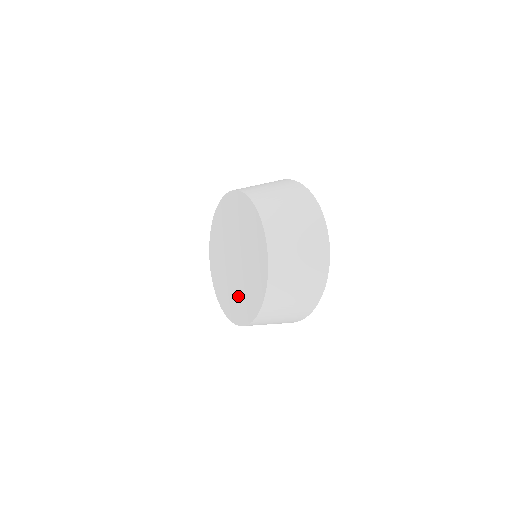
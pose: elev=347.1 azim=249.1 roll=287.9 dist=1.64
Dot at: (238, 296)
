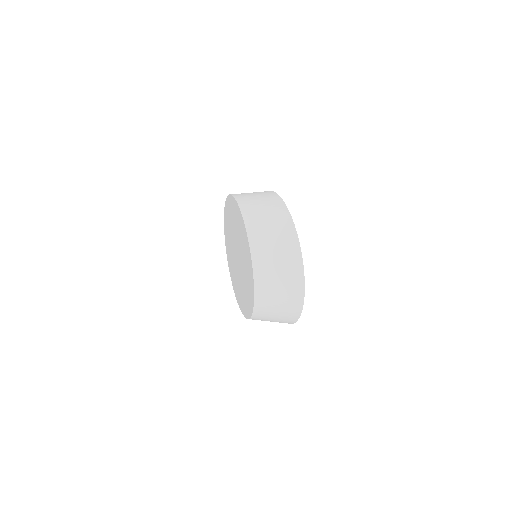
Dot at: (240, 290)
